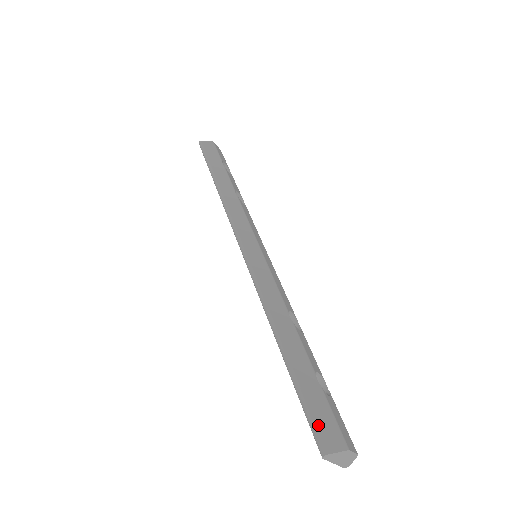
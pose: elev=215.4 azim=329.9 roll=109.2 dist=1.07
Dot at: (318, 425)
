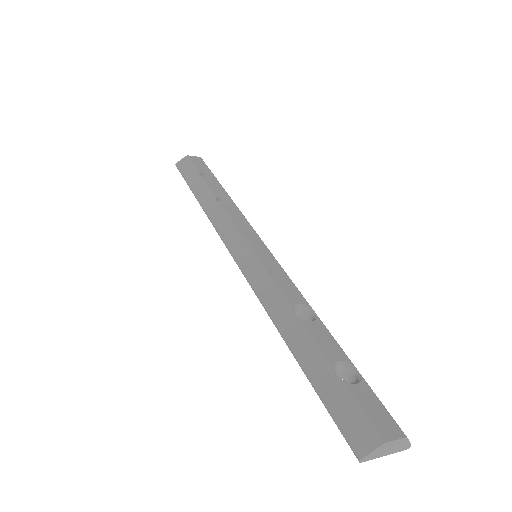
Dot at: (346, 428)
